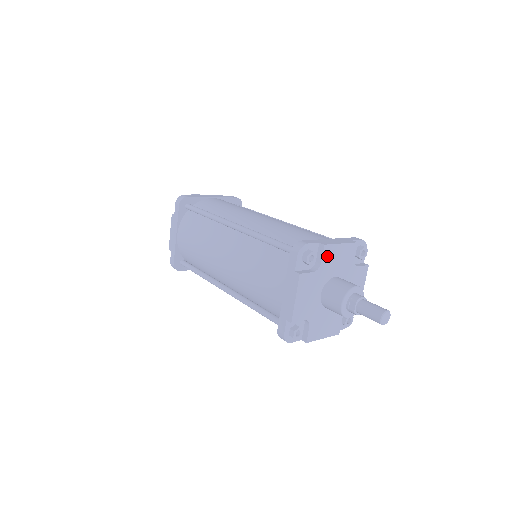
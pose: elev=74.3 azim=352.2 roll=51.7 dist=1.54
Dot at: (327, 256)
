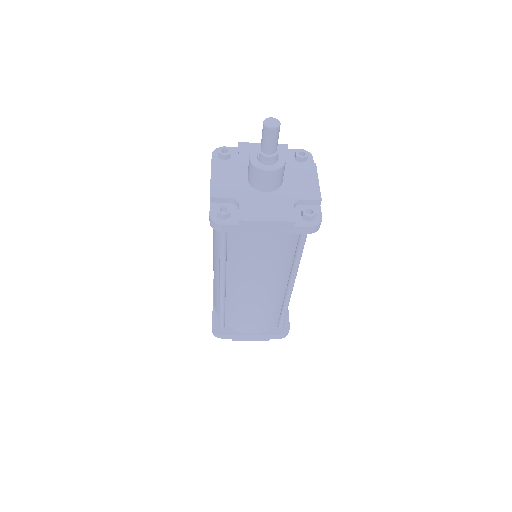
Dot at: (246, 151)
